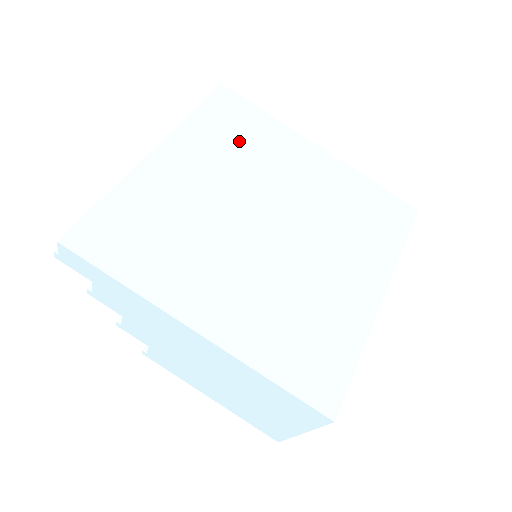
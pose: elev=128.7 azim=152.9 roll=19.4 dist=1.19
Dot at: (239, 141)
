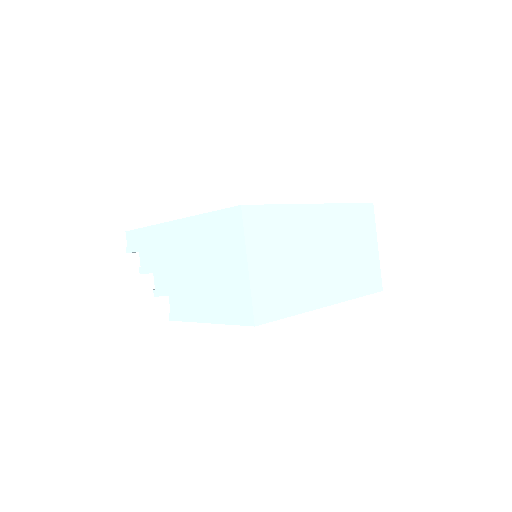
Dot at: occluded
